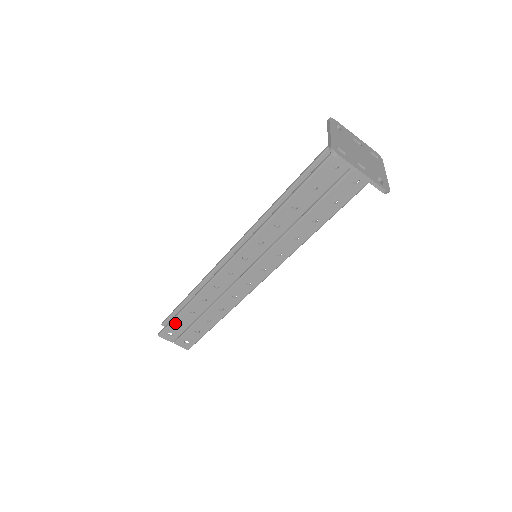
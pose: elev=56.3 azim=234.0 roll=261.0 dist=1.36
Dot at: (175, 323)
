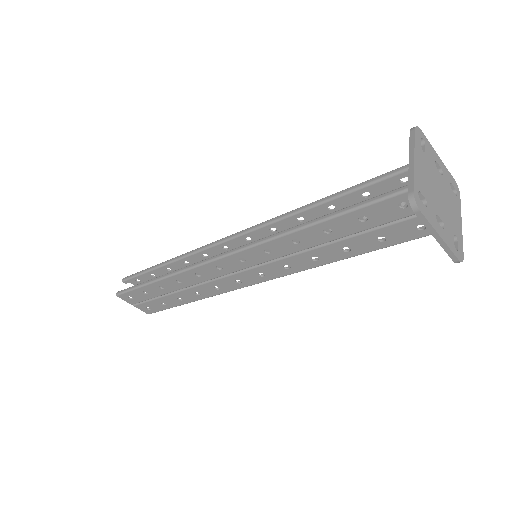
Dot at: (138, 291)
